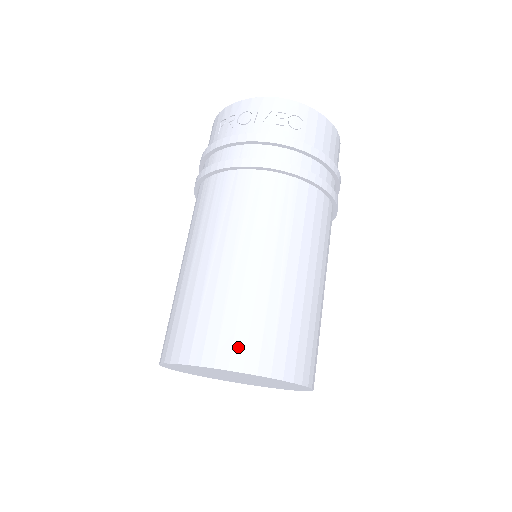
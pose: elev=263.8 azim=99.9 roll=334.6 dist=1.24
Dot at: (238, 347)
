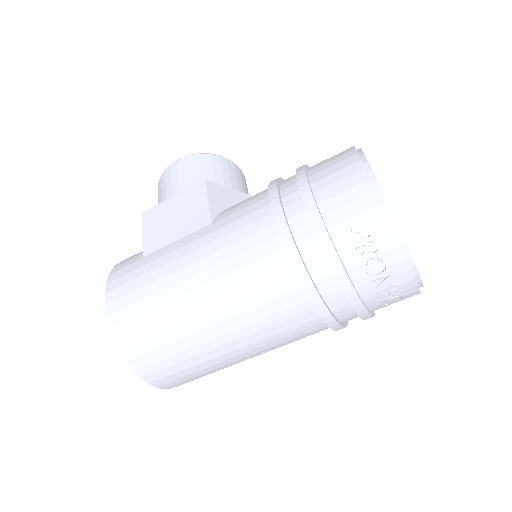
Dot at: (168, 379)
